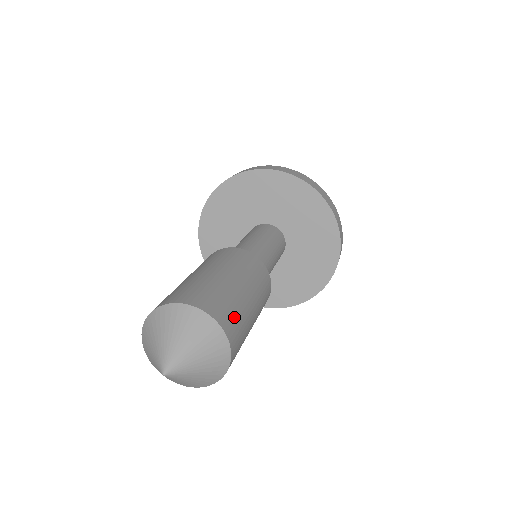
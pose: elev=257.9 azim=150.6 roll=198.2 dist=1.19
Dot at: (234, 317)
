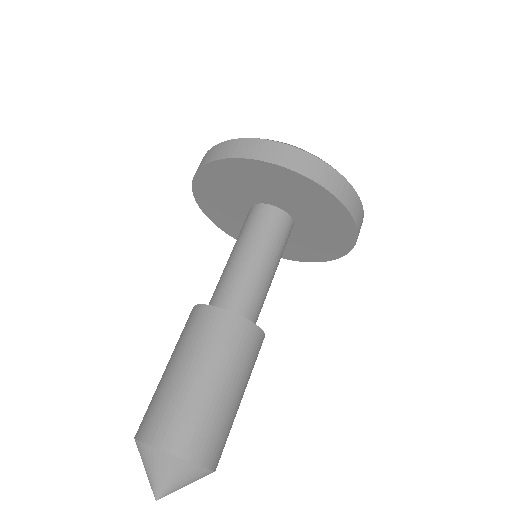
Dot at: (224, 443)
